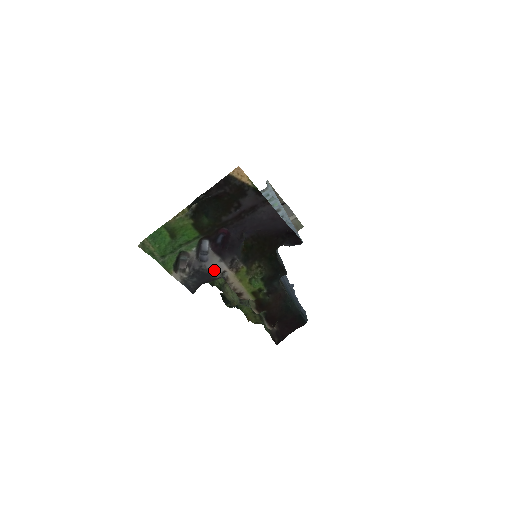
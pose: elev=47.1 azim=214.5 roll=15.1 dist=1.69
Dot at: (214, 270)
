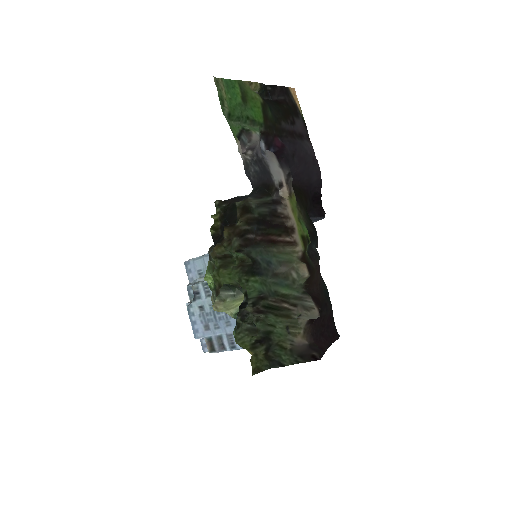
Dot at: (274, 173)
